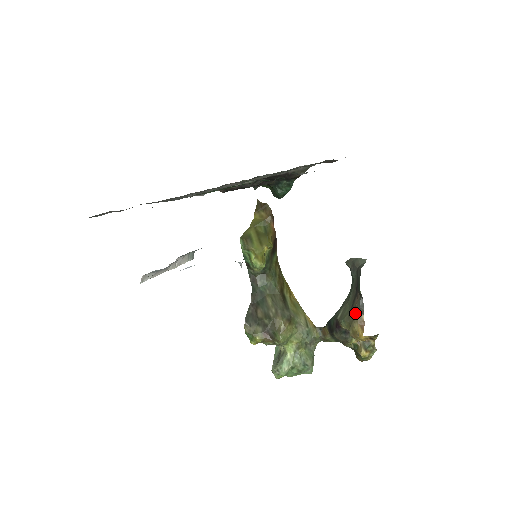
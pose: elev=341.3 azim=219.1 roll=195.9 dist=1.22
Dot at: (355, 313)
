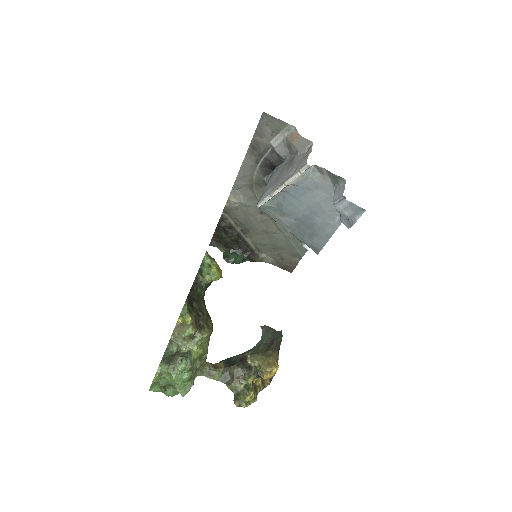
Dot at: (274, 351)
